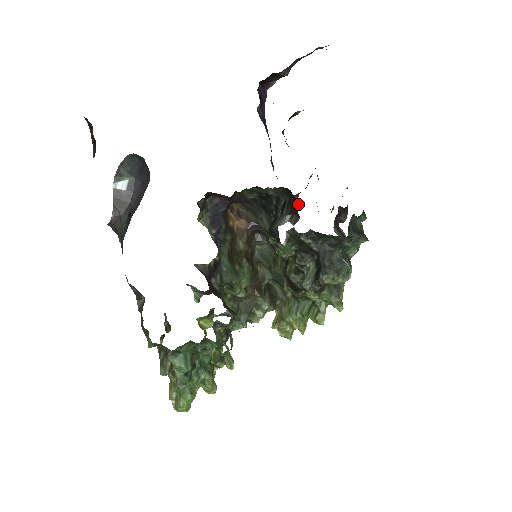
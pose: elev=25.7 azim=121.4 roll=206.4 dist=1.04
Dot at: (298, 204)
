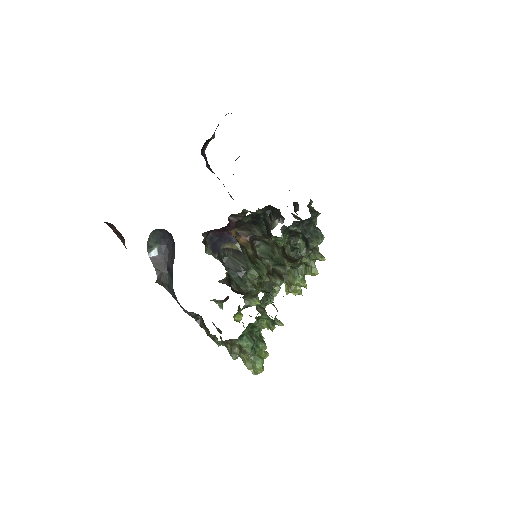
Dot at: occluded
